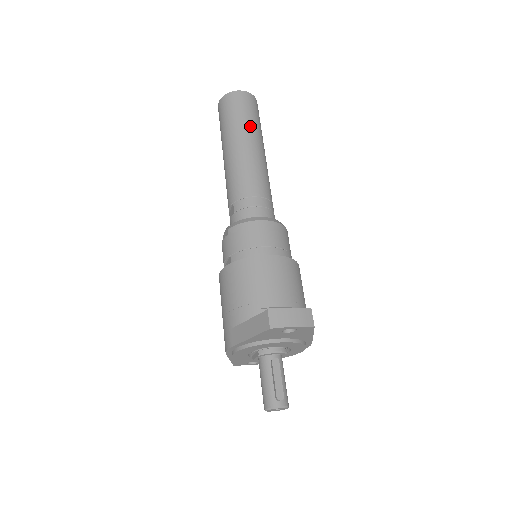
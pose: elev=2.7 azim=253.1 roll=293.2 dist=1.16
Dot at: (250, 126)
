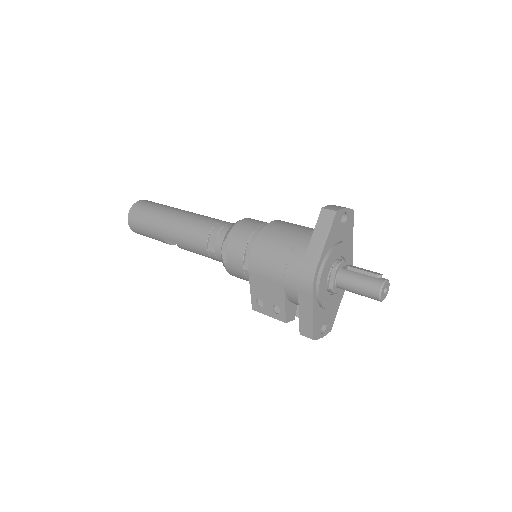
Dot at: (171, 207)
